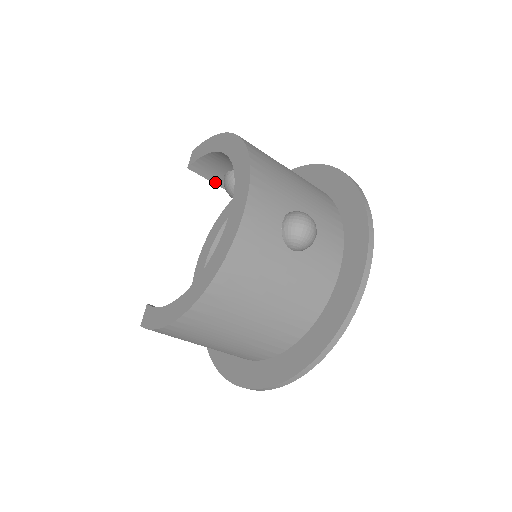
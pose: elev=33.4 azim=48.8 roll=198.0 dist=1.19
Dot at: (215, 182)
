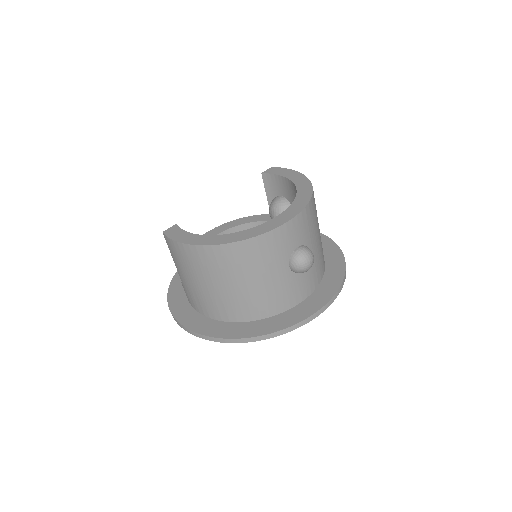
Dot at: (268, 195)
